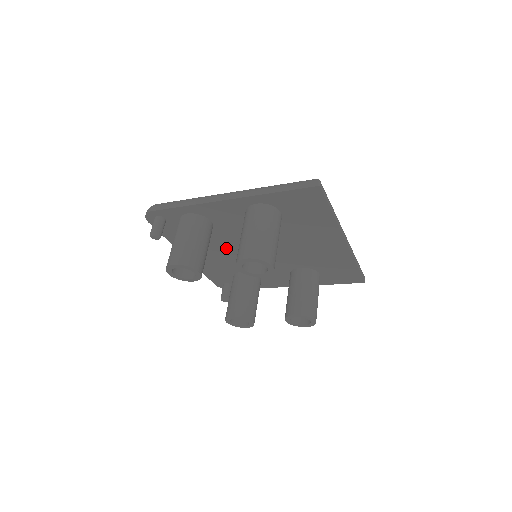
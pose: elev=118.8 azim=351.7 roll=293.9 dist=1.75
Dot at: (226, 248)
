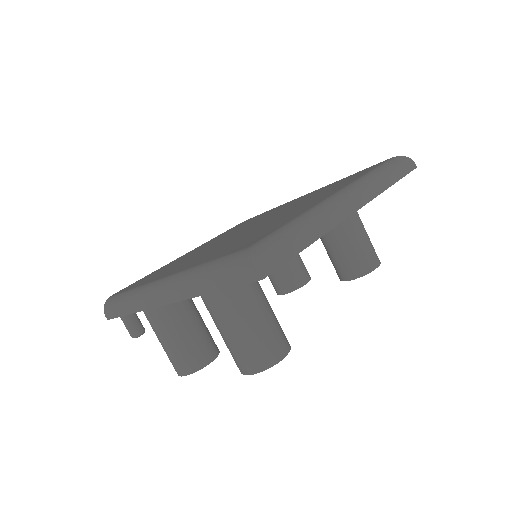
Dot at: occluded
